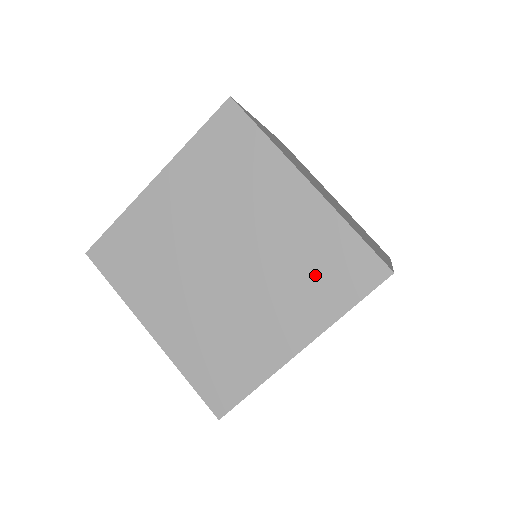
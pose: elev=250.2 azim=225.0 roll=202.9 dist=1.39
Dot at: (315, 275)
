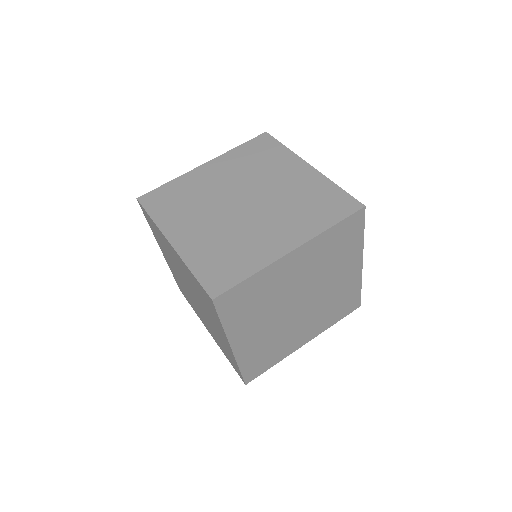
Dot at: (338, 252)
